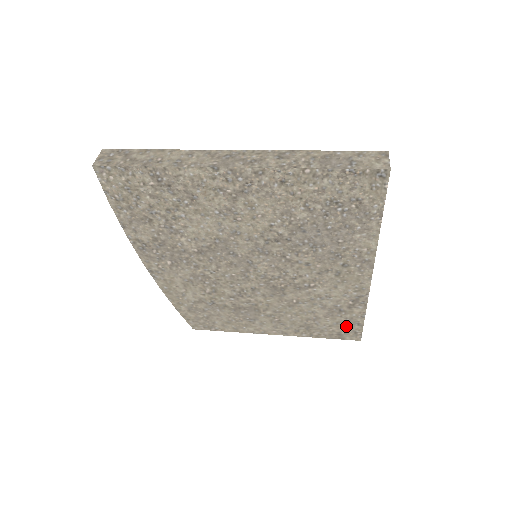
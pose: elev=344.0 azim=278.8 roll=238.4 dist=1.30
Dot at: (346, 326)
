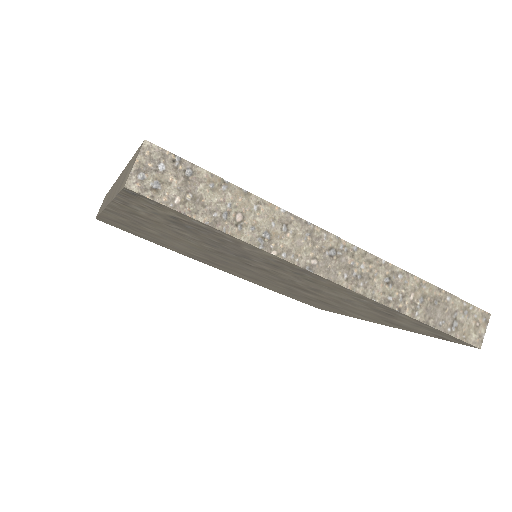
Dot at: (429, 330)
